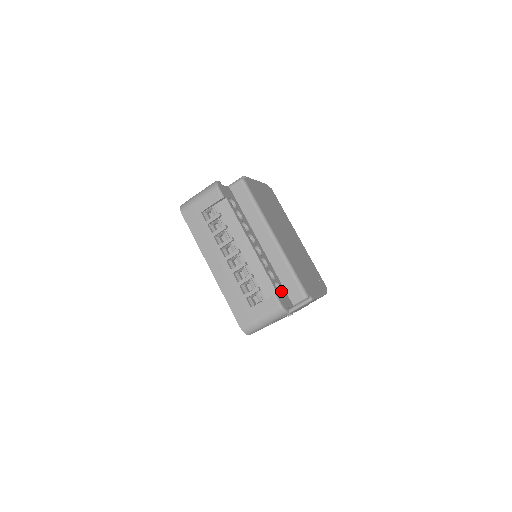
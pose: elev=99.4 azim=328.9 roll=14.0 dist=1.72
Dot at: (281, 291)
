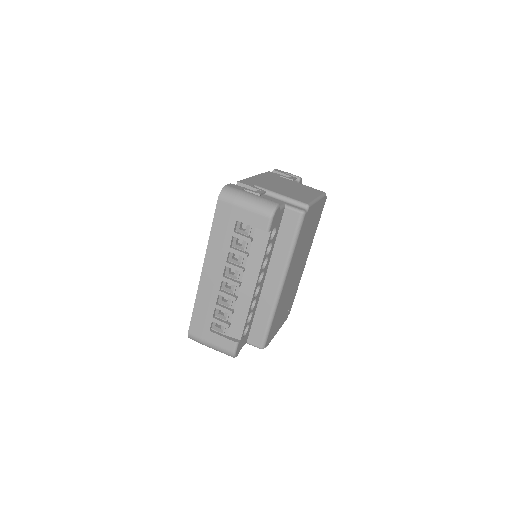
Dot at: (246, 333)
